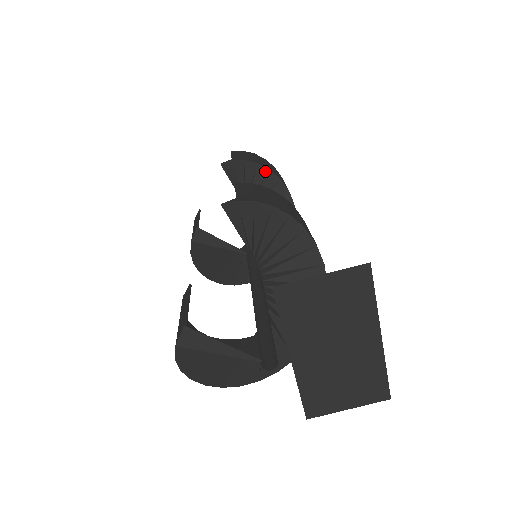
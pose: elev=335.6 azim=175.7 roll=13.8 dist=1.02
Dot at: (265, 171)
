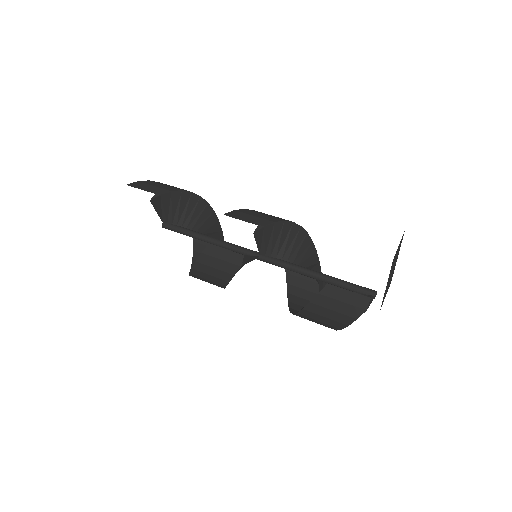
Dot at: (188, 194)
